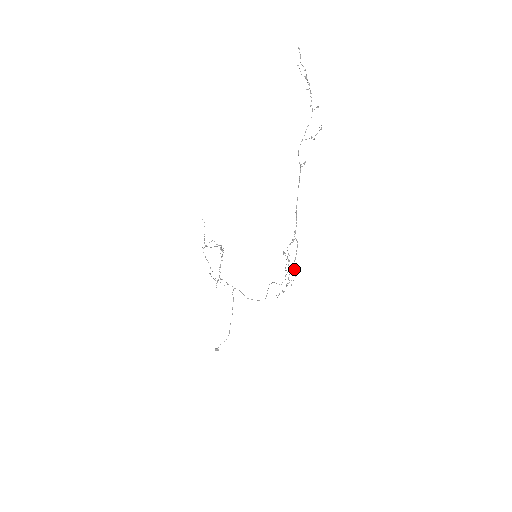
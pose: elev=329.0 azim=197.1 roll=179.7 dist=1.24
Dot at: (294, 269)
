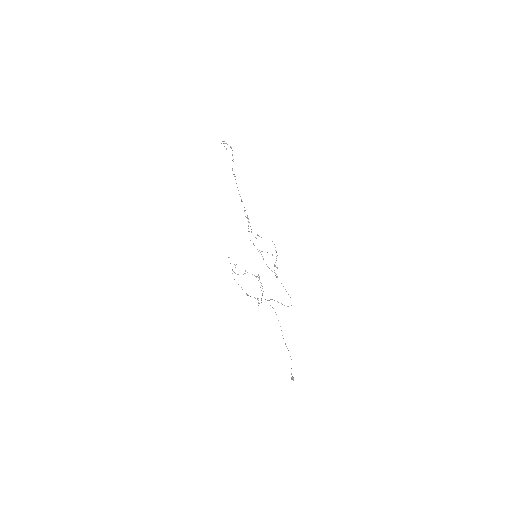
Dot at: occluded
